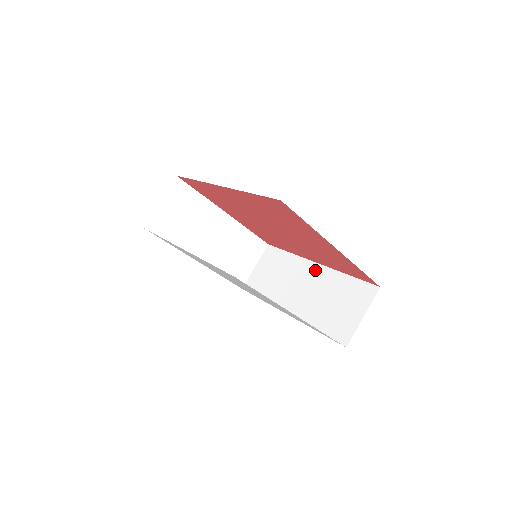
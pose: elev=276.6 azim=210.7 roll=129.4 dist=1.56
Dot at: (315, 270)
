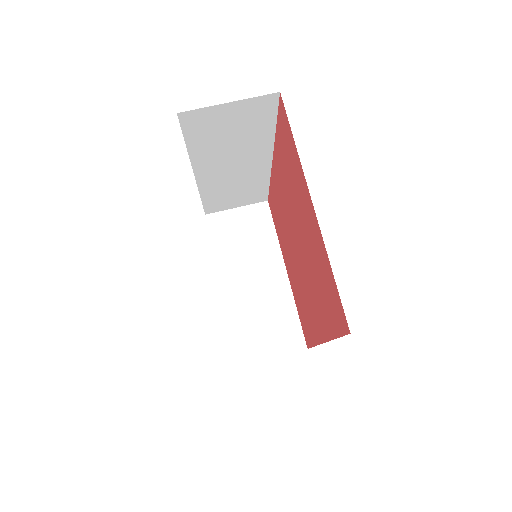
Dot at: occluded
